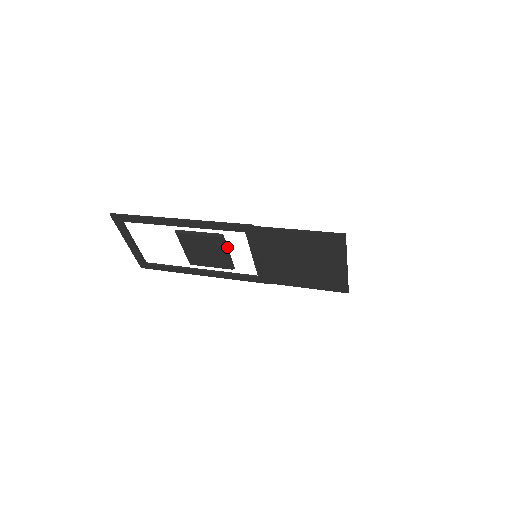
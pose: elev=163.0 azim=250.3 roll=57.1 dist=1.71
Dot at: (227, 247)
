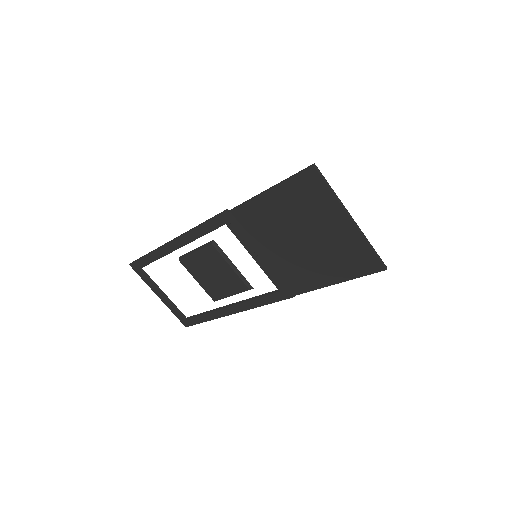
Dot at: (228, 258)
